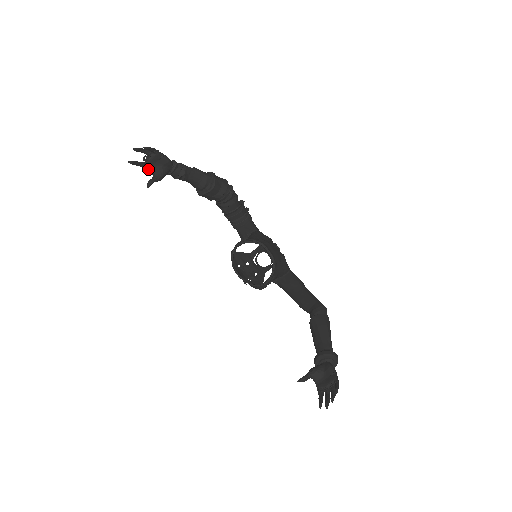
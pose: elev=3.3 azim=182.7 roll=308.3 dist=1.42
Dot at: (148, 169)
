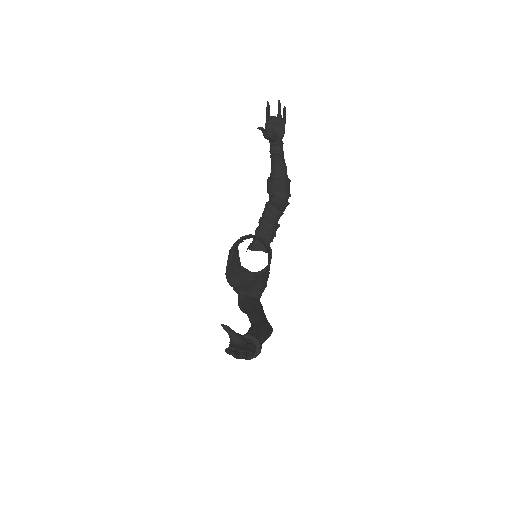
Dot at: (267, 124)
